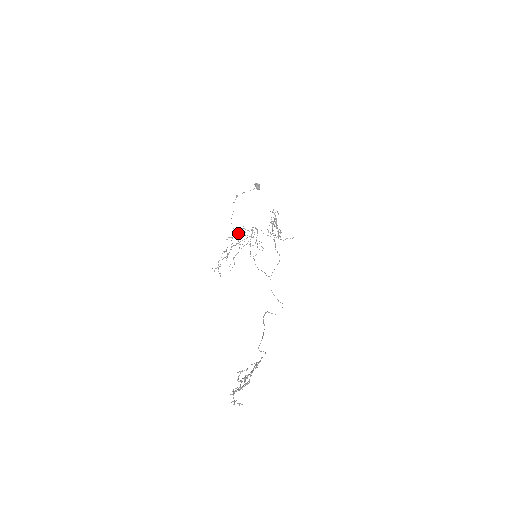
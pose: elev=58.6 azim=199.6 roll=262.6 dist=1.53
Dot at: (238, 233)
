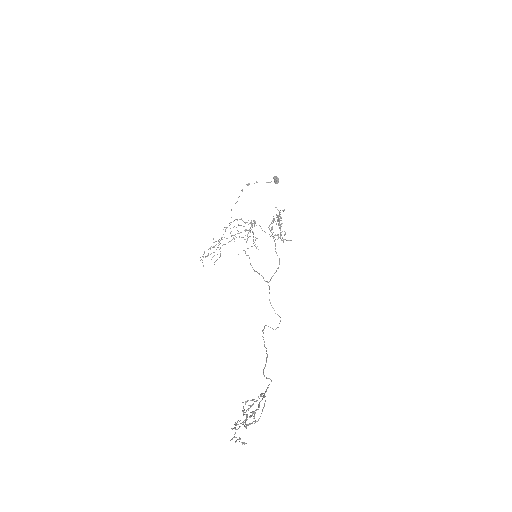
Dot at: occluded
